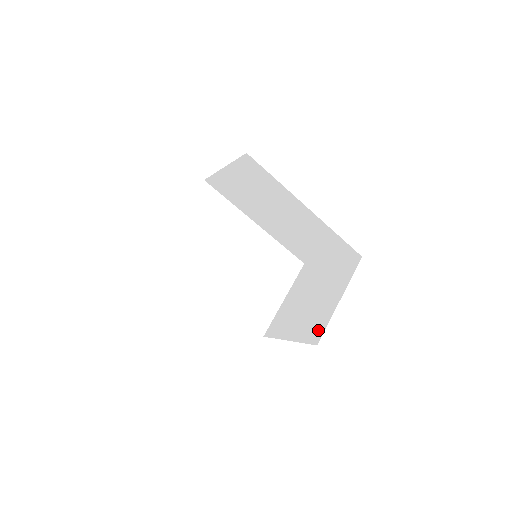
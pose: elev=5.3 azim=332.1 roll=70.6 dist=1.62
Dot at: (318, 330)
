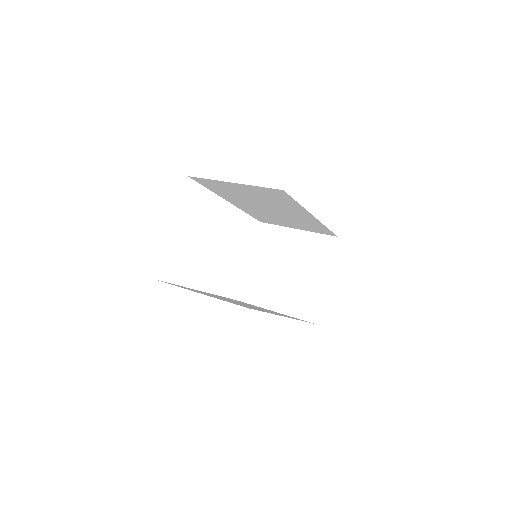
Dot at: (310, 308)
